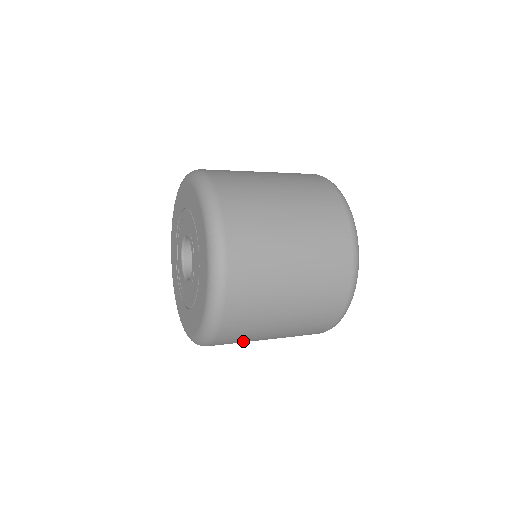
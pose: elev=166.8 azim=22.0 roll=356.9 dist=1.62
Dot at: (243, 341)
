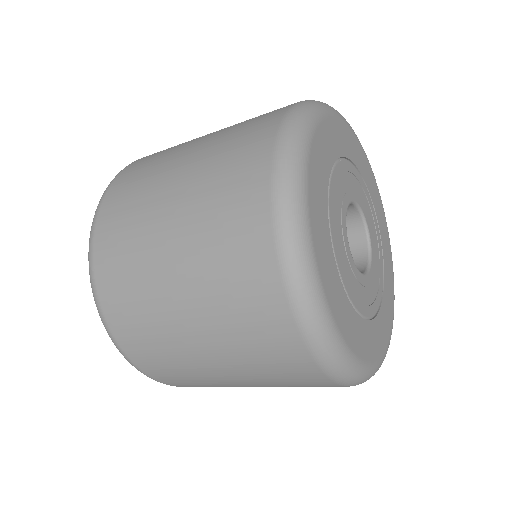
Dot at: (158, 340)
